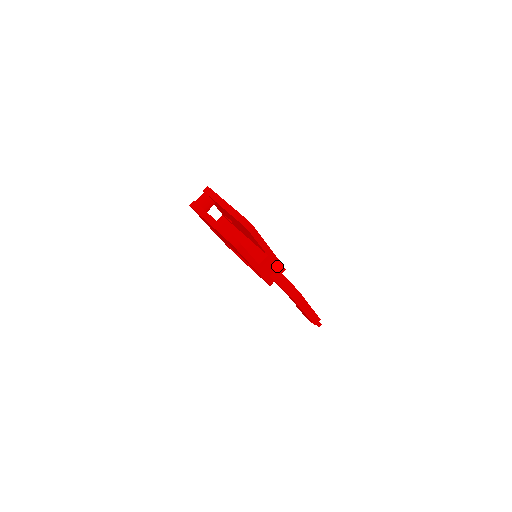
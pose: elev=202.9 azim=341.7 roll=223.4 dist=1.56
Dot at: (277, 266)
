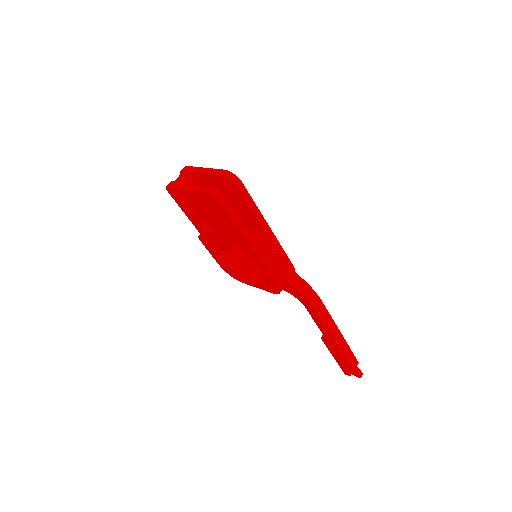
Dot at: (282, 258)
